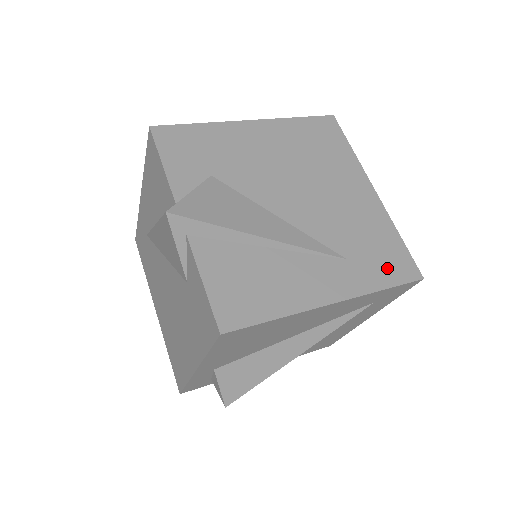
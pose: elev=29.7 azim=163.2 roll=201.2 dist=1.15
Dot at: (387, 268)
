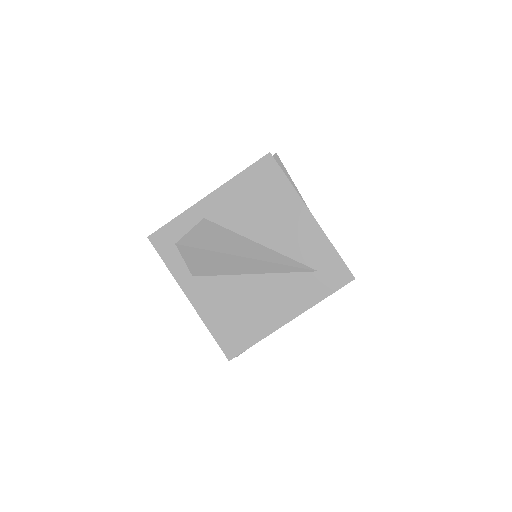
Dot at: occluded
